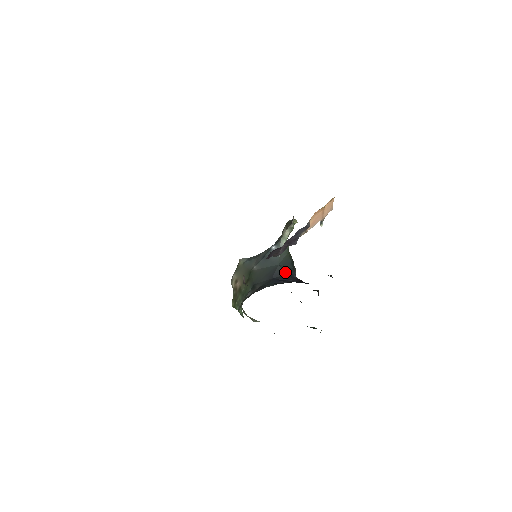
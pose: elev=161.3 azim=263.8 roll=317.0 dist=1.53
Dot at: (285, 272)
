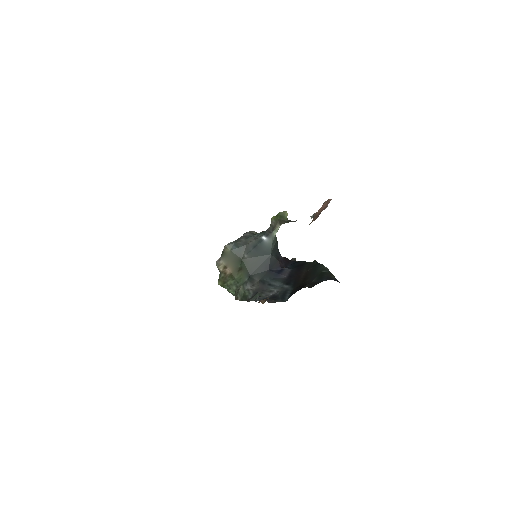
Dot at: (277, 259)
